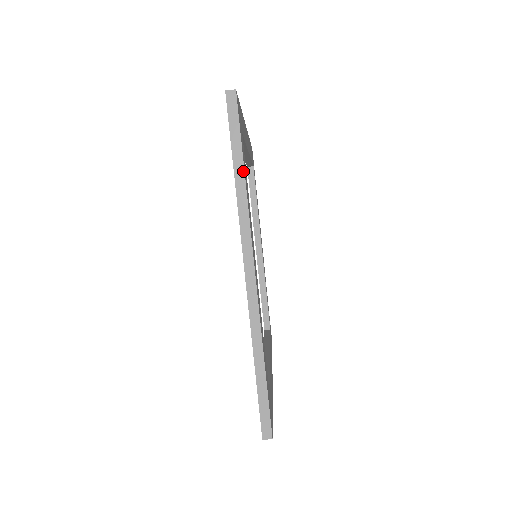
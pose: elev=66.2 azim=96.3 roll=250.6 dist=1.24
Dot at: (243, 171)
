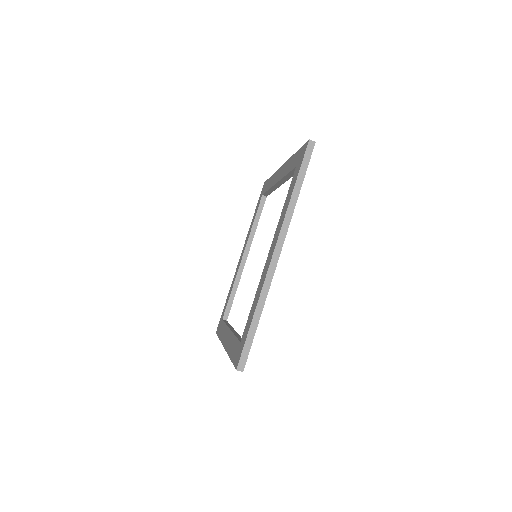
Dot at: (299, 191)
